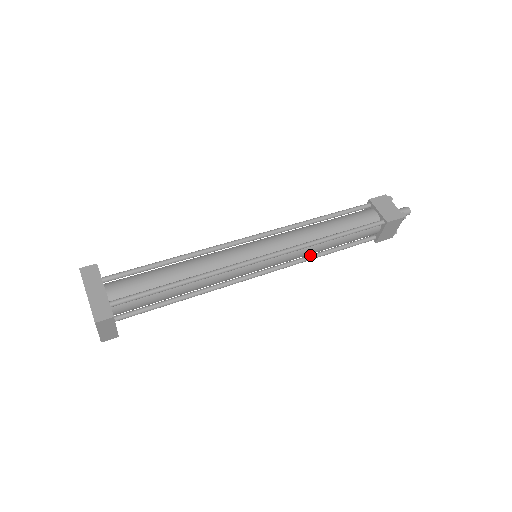
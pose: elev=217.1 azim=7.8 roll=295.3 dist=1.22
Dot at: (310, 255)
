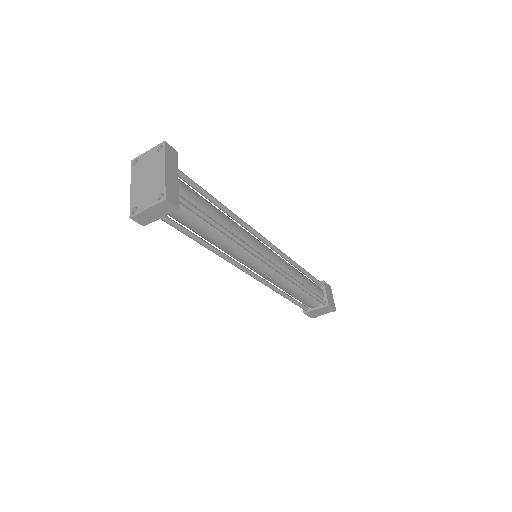
Dot at: (276, 287)
